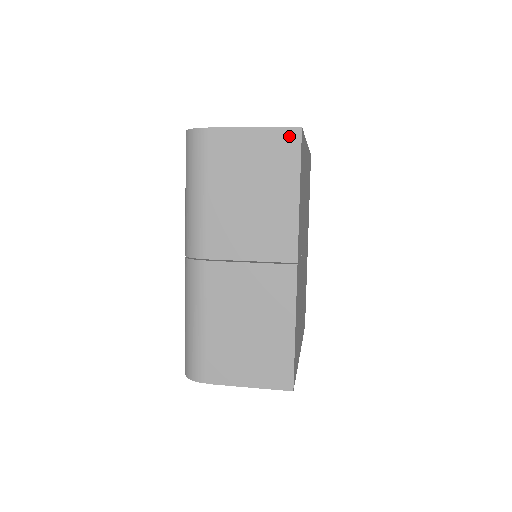
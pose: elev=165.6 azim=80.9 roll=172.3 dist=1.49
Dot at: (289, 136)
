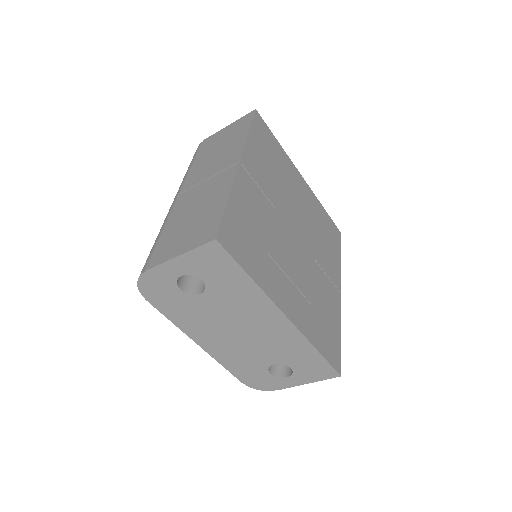
Dot at: (247, 116)
